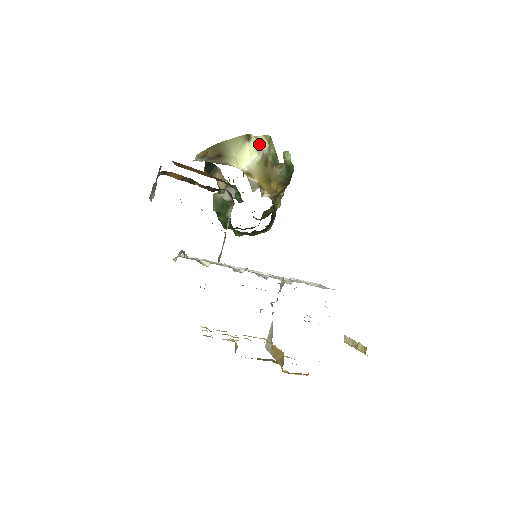
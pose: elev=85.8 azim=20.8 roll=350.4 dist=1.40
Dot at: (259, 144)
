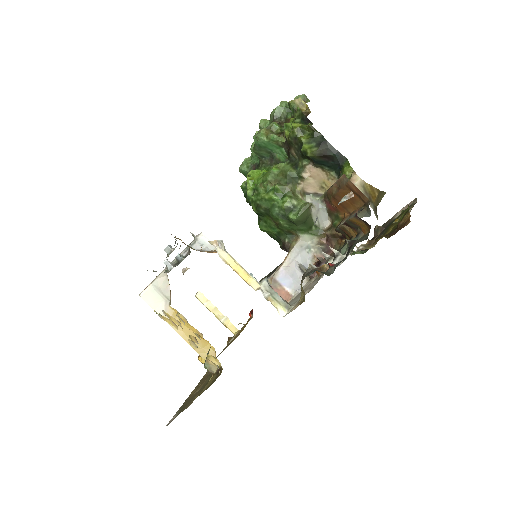
Dot at: occluded
